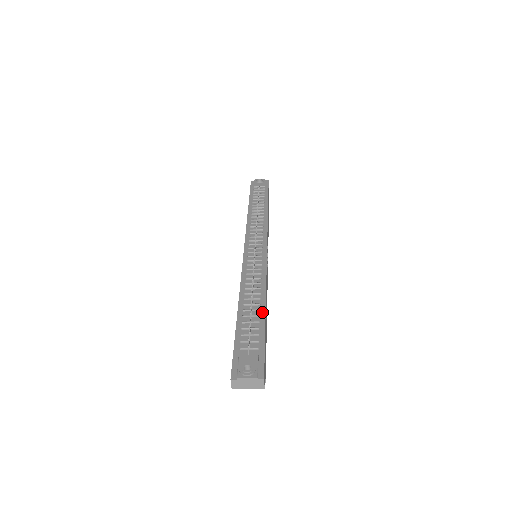
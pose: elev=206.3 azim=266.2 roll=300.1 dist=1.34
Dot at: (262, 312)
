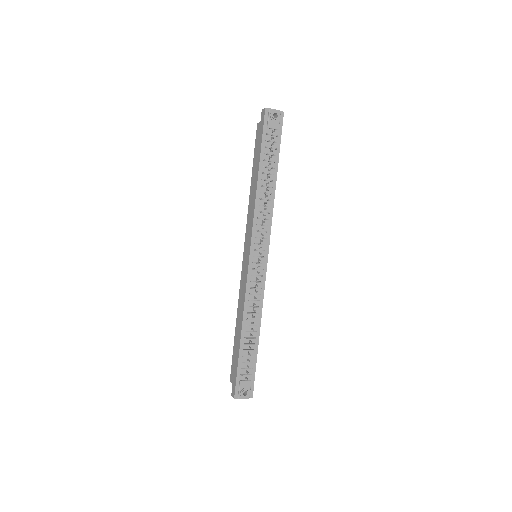
Dot at: (257, 340)
